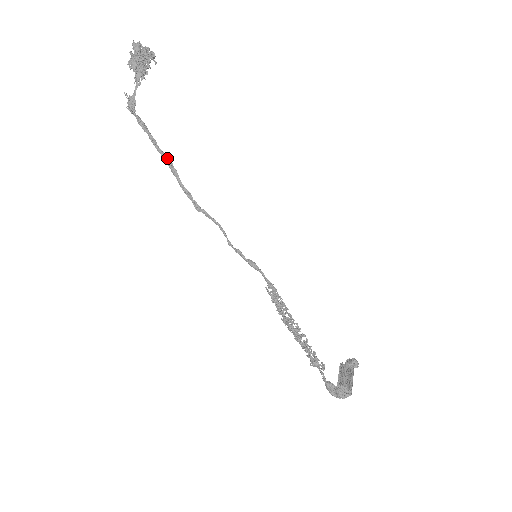
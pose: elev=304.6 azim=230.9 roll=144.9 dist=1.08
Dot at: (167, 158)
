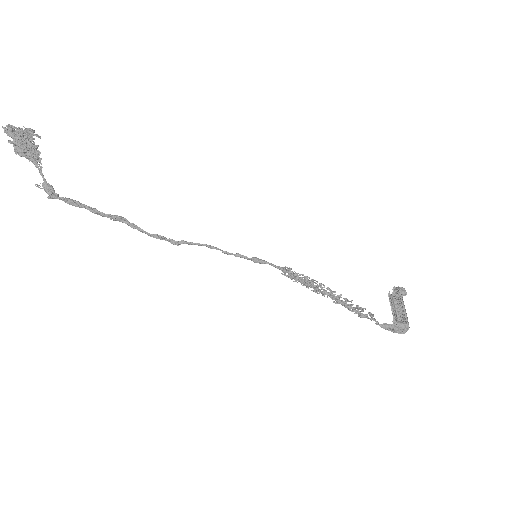
Dot at: (117, 218)
